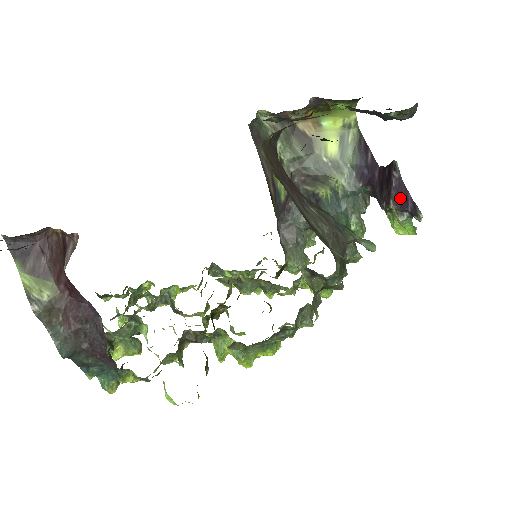
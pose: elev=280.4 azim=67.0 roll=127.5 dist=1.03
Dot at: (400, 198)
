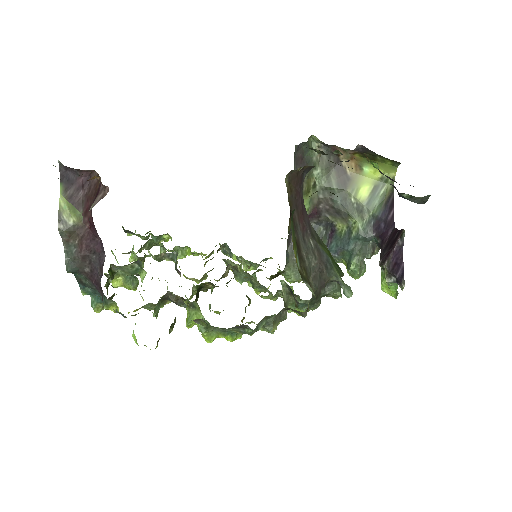
Dot at: (394, 263)
